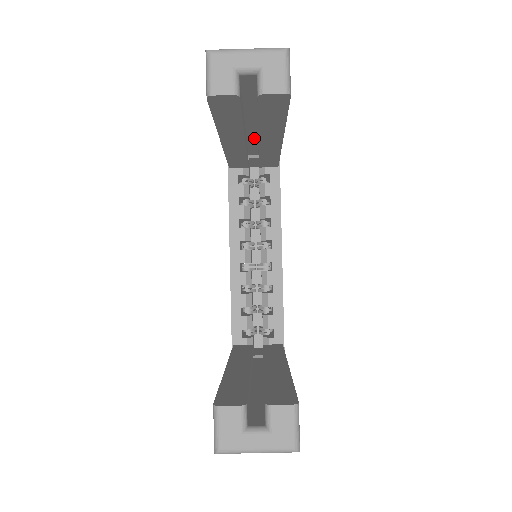
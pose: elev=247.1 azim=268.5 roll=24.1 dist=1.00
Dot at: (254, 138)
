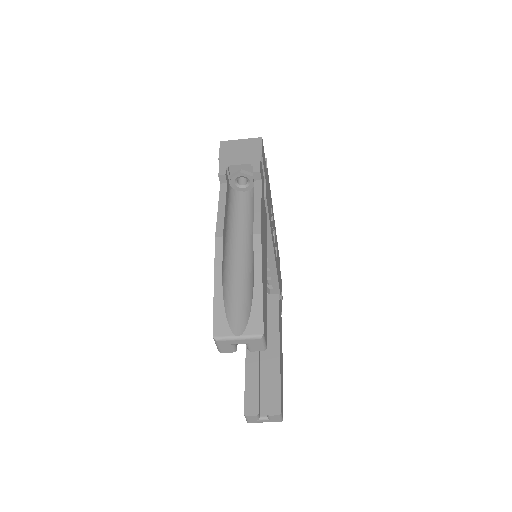
Dot at: occluded
